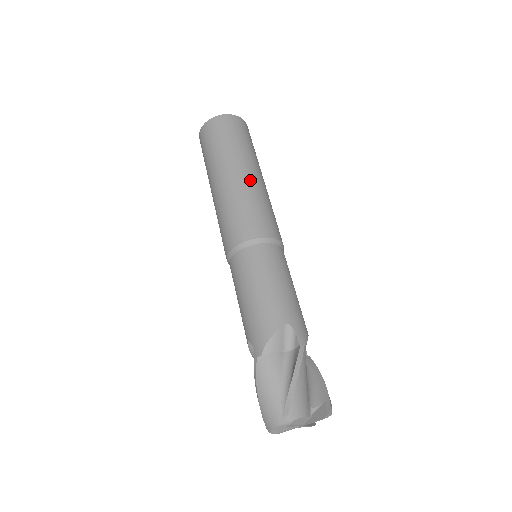
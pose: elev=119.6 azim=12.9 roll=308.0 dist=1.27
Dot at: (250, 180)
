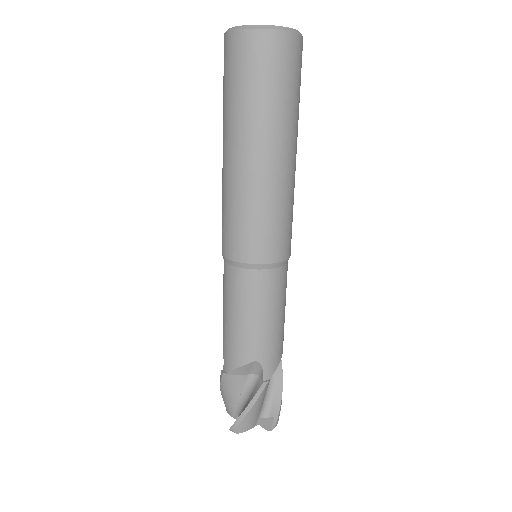
Dot at: (268, 173)
